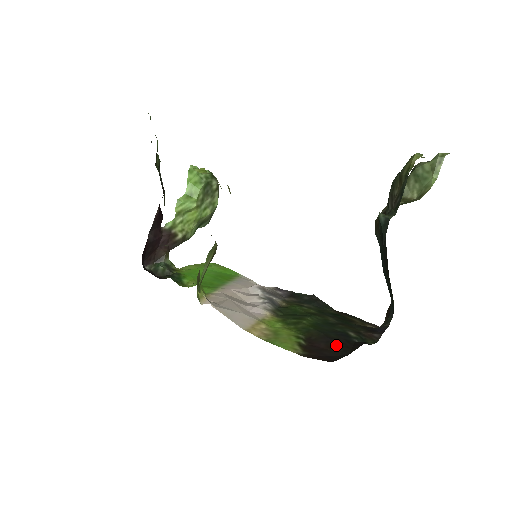
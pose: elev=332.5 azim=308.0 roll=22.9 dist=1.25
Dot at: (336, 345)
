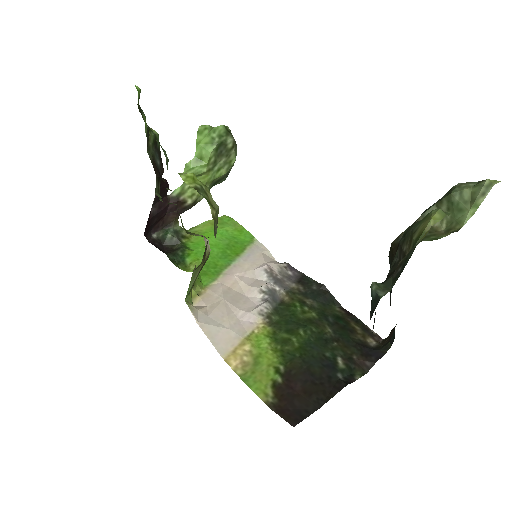
Dot at: (312, 389)
